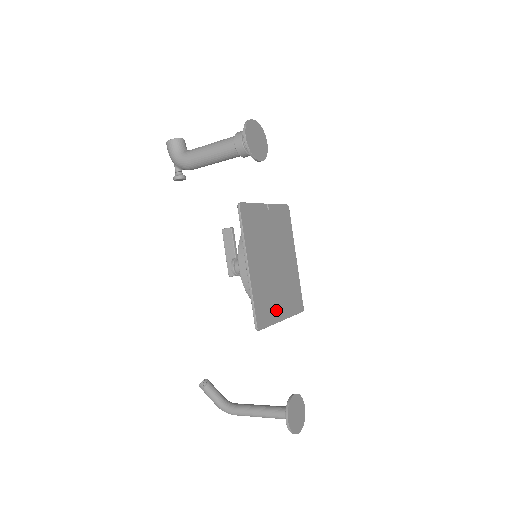
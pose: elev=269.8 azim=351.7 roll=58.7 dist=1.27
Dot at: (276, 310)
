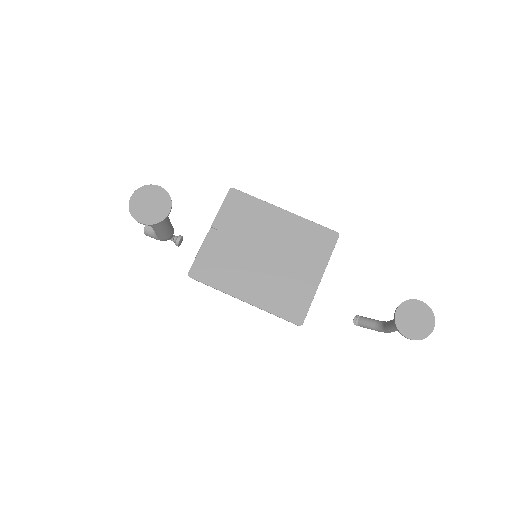
Dot at: (305, 284)
